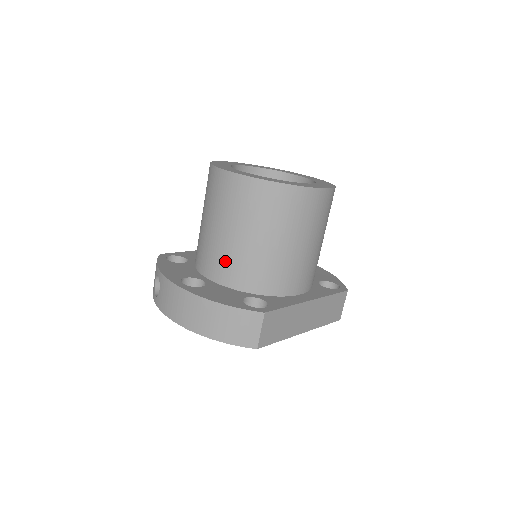
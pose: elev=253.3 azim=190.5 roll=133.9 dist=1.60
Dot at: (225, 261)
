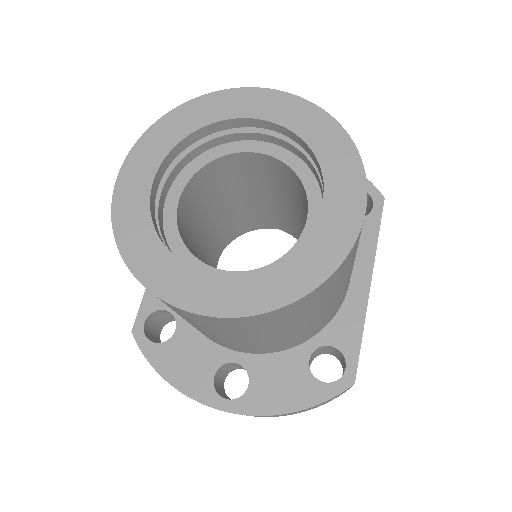
Dot at: (257, 348)
